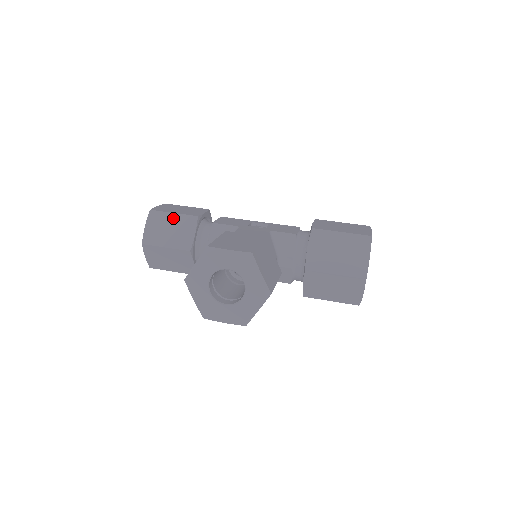
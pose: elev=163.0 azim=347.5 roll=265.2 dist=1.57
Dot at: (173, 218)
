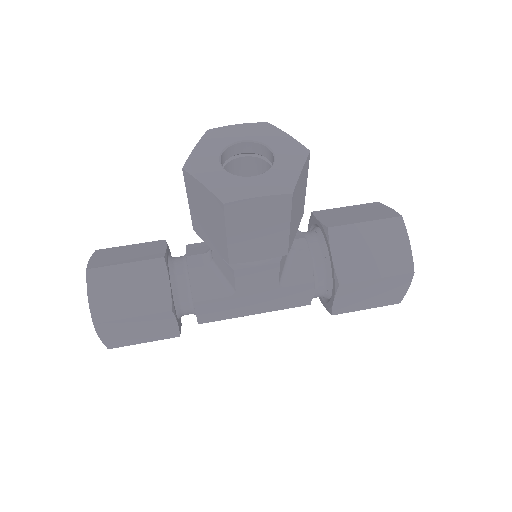
Dot at: (131, 247)
